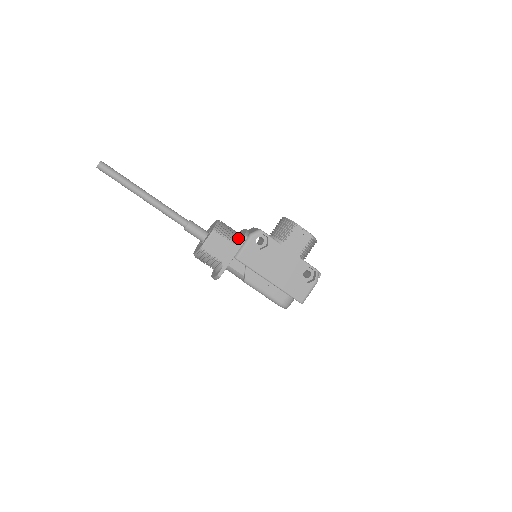
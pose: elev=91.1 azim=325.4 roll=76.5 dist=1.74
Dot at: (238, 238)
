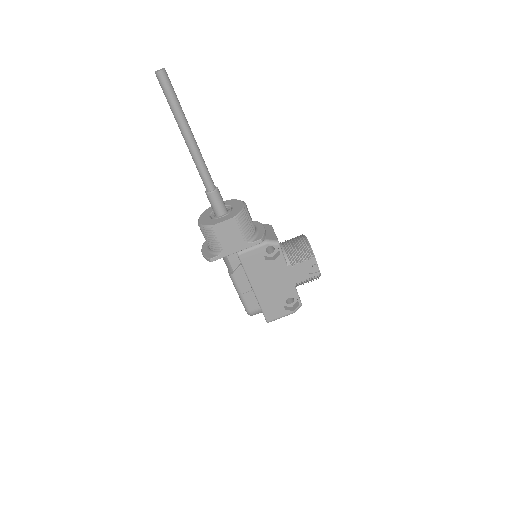
Dot at: (252, 236)
